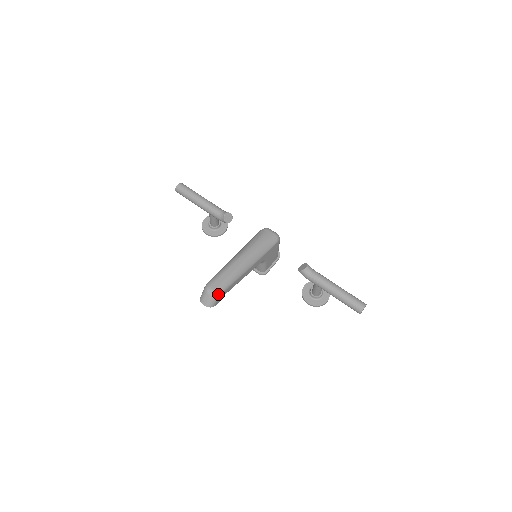
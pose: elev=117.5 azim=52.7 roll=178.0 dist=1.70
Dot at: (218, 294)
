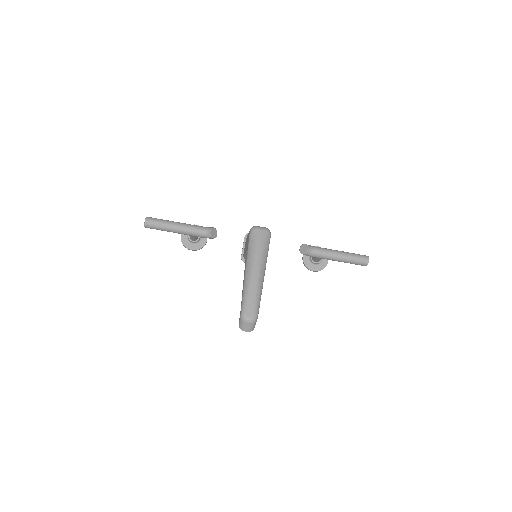
Dot at: (256, 318)
